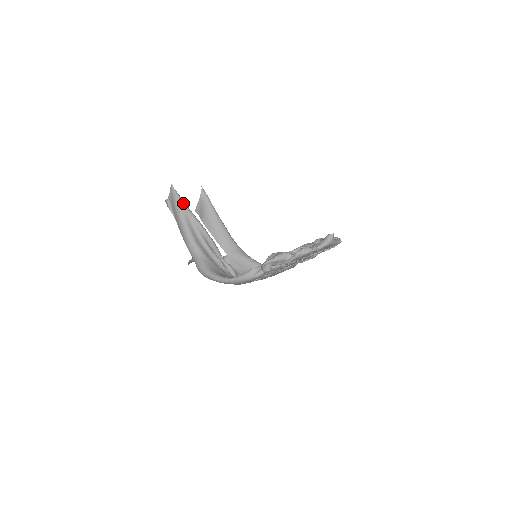
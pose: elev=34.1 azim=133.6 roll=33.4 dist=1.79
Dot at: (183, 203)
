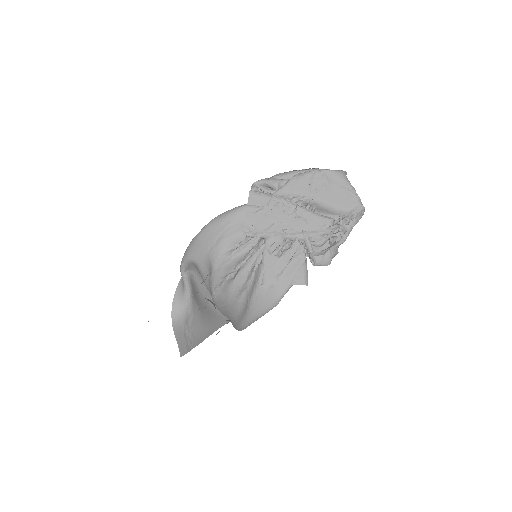
Dot at: occluded
